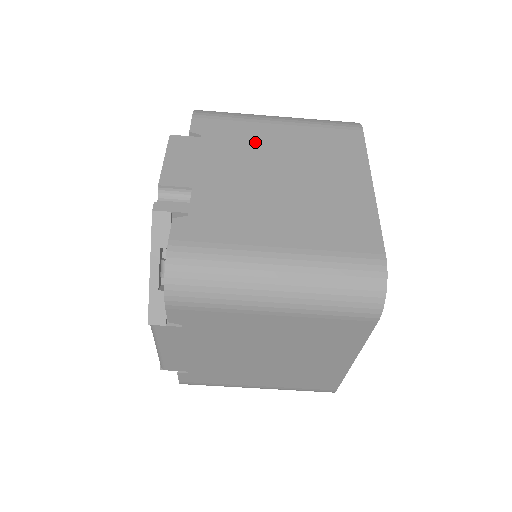
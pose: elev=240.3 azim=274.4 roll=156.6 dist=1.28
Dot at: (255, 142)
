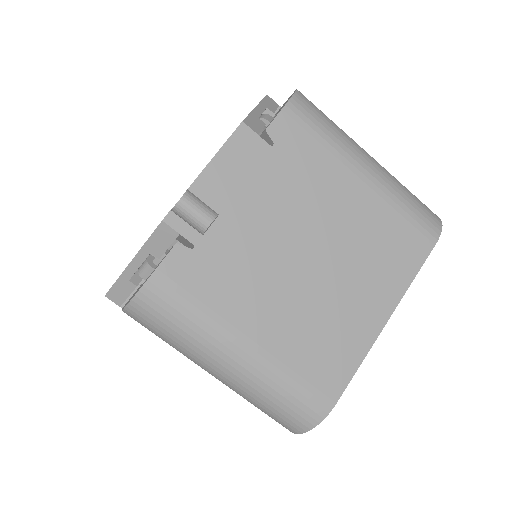
Dot at: (321, 191)
